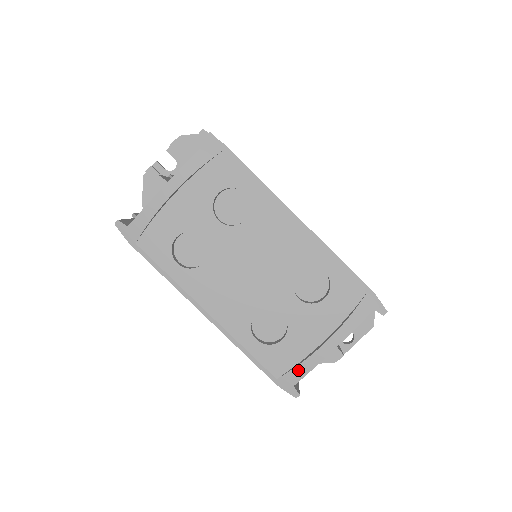
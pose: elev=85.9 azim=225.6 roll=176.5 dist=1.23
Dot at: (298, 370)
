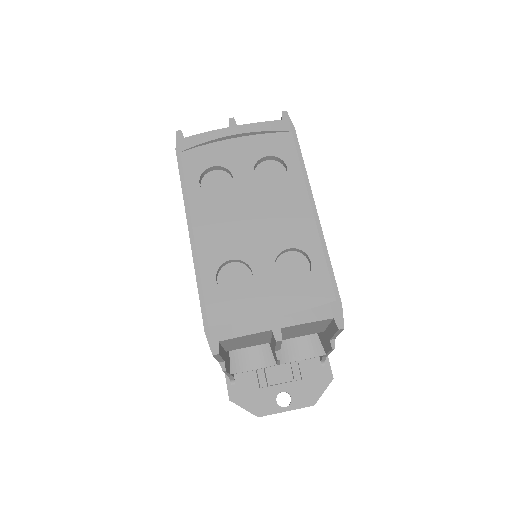
Dot at: (233, 328)
